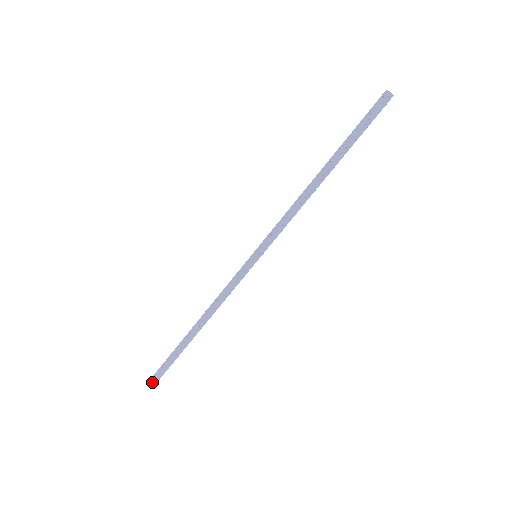
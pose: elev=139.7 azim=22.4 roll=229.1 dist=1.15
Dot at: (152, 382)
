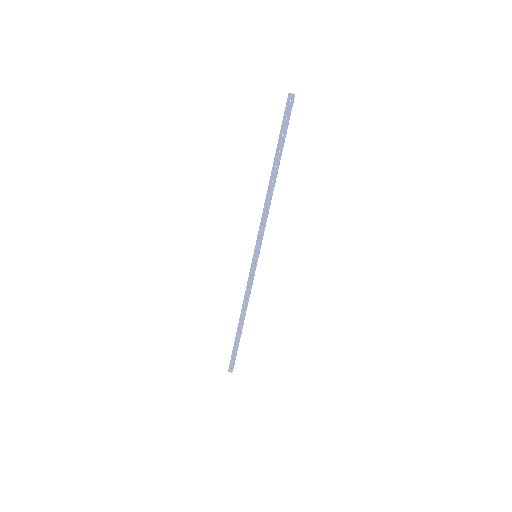
Dot at: occluded
